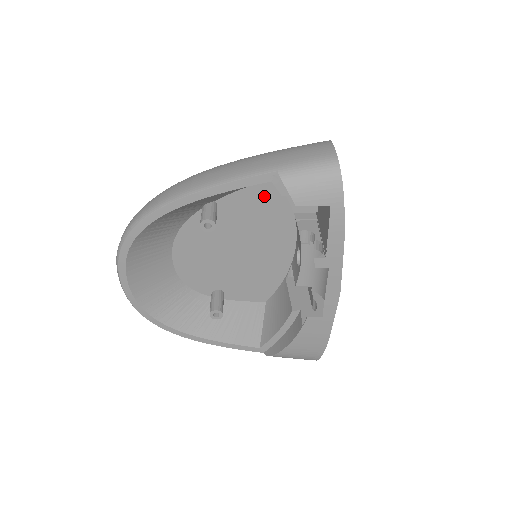
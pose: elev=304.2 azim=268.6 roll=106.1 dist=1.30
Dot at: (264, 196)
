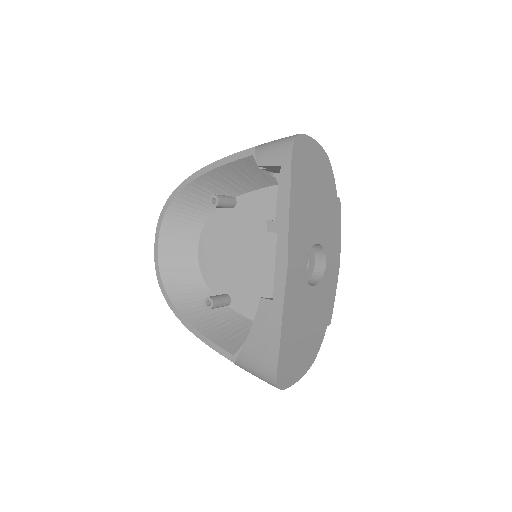
Dot at: (273, 200)
